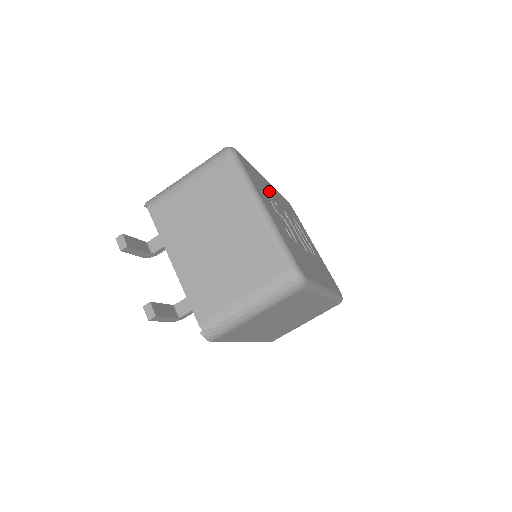
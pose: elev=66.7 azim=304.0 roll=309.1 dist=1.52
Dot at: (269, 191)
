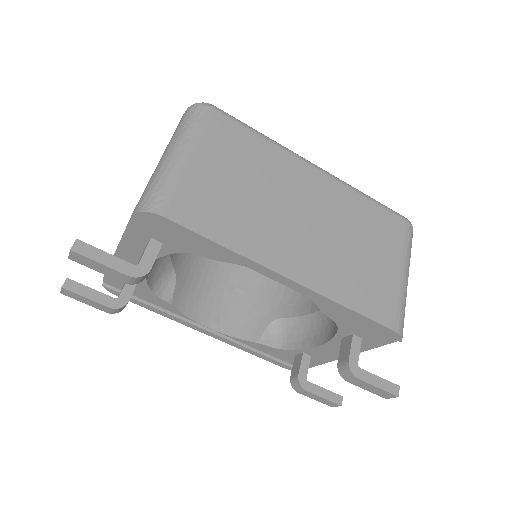
Dot at: occluded
